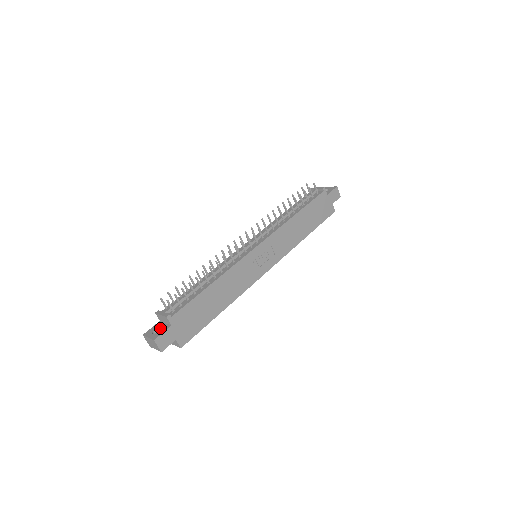
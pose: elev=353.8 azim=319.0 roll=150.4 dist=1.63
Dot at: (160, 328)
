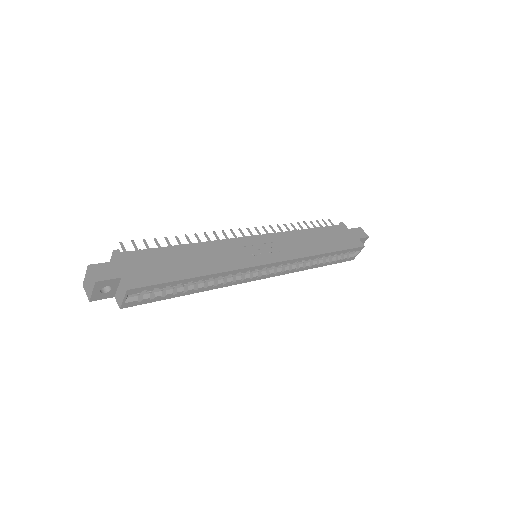
Dot at: occluded
